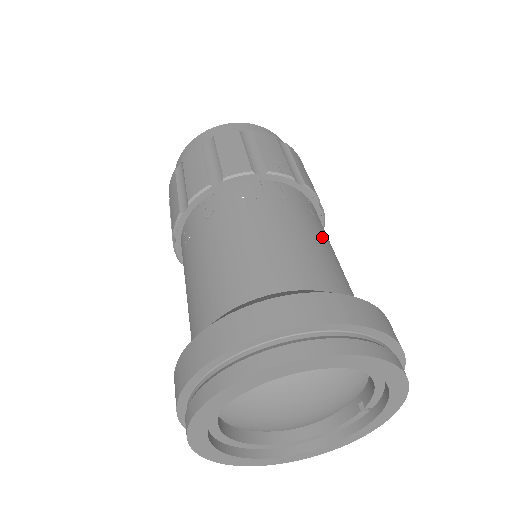
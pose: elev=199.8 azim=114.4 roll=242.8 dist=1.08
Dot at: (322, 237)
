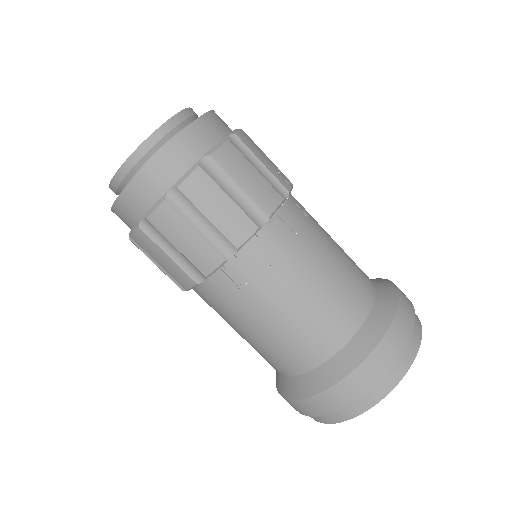
Dot at: occluded
